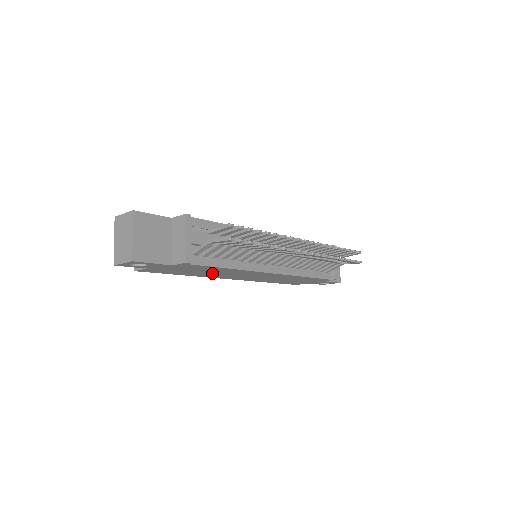
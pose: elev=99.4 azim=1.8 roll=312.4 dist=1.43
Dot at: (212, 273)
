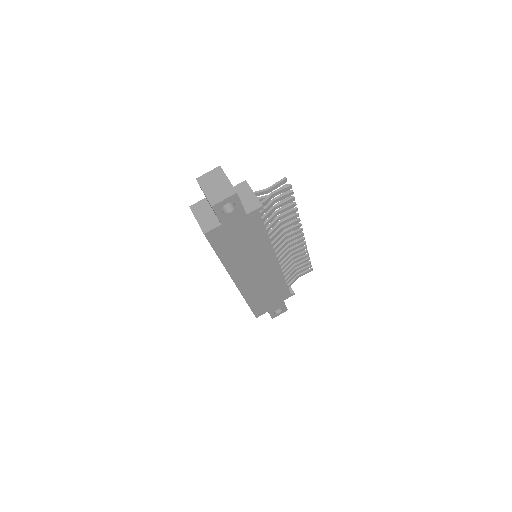
Dot at: (244, 254)
